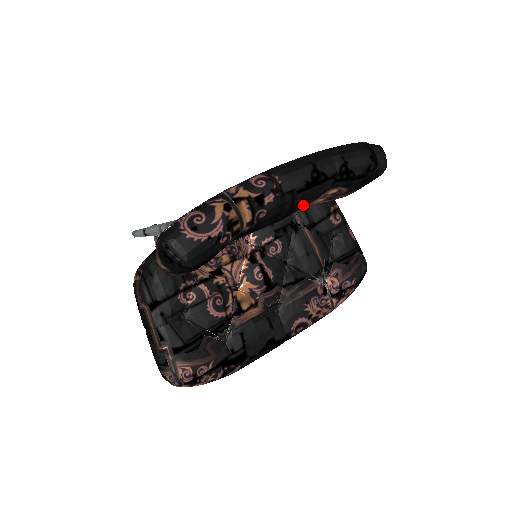
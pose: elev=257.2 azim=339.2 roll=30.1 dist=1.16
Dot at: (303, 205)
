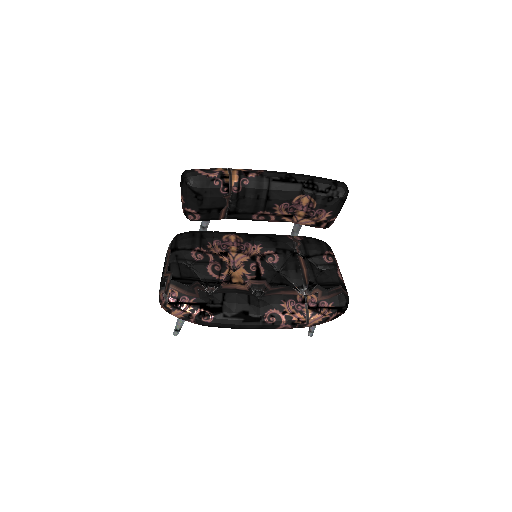
Dot at: (280, 198)
